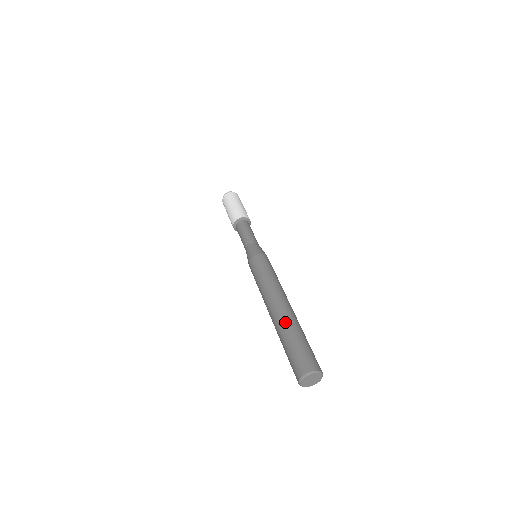
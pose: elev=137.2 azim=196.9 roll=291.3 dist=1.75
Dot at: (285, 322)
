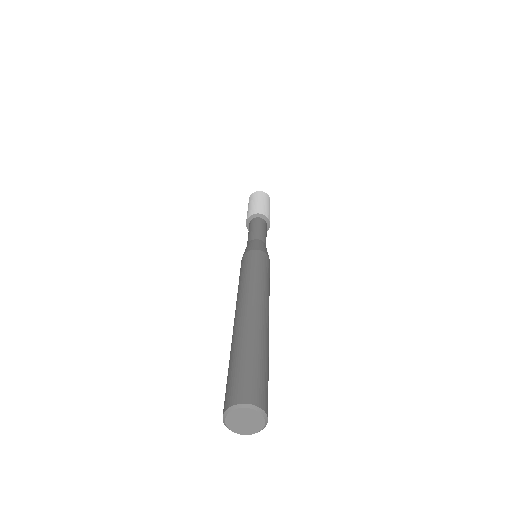
Dot at: (232, 337)
